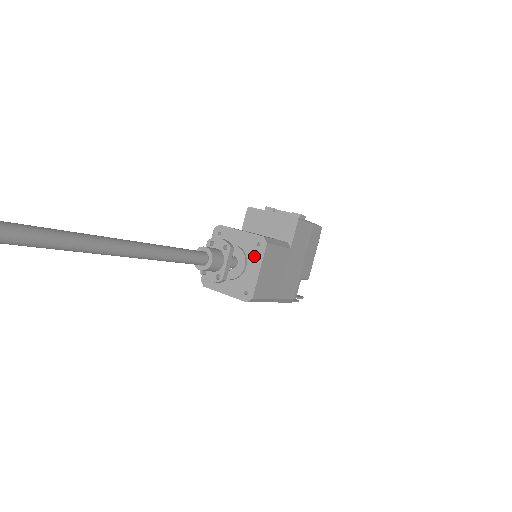
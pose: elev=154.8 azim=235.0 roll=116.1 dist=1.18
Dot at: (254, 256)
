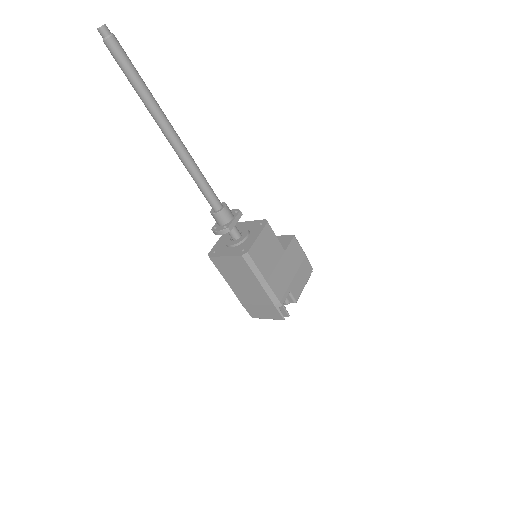
Dot at: (256, 230)
